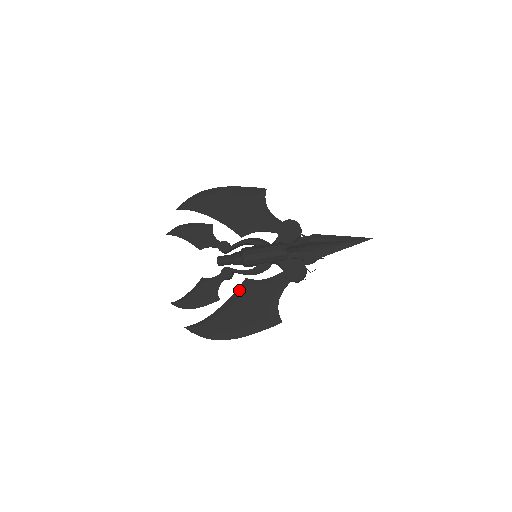
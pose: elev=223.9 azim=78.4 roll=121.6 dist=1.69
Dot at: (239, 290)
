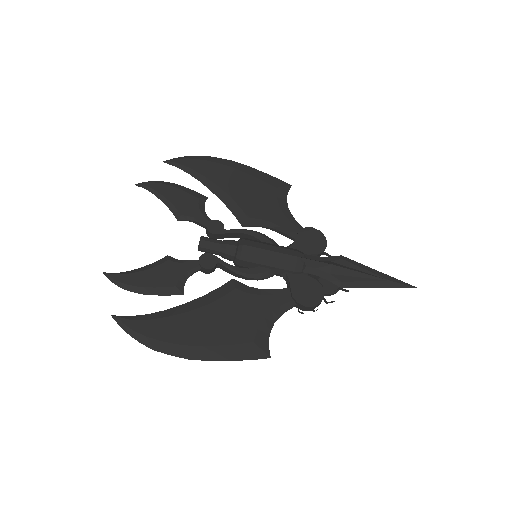
Dot at: (218, 291)
